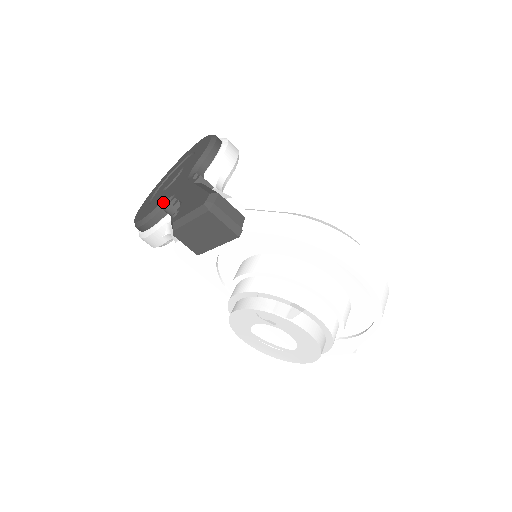
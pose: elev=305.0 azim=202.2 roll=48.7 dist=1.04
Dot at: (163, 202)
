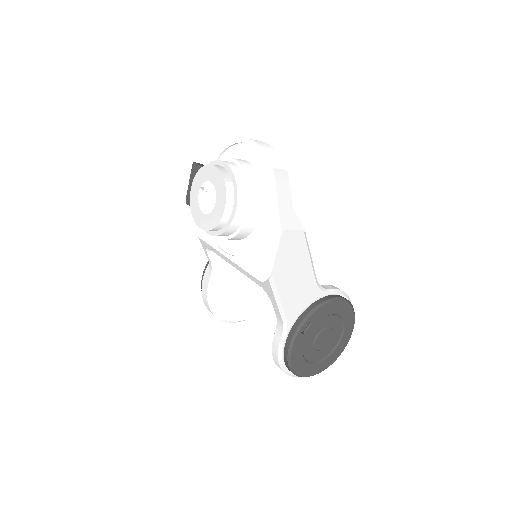
Dot at: occluded
